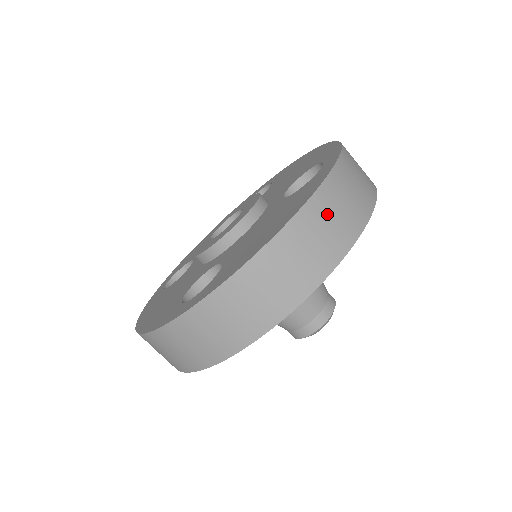
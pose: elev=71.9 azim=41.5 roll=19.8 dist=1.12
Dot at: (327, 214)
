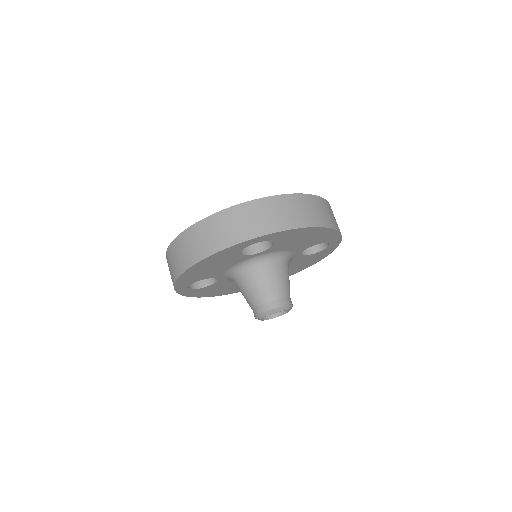
Dot at: (327, 209)
